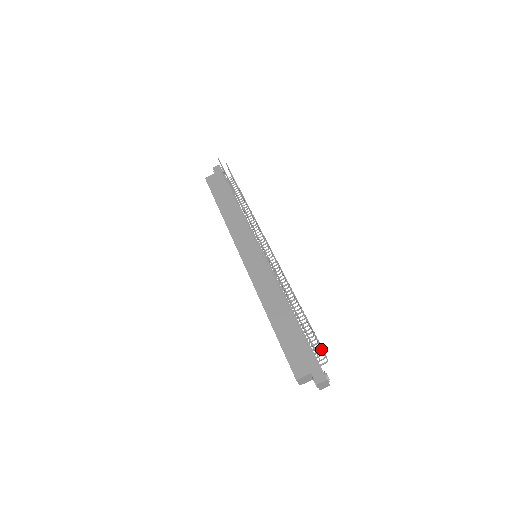
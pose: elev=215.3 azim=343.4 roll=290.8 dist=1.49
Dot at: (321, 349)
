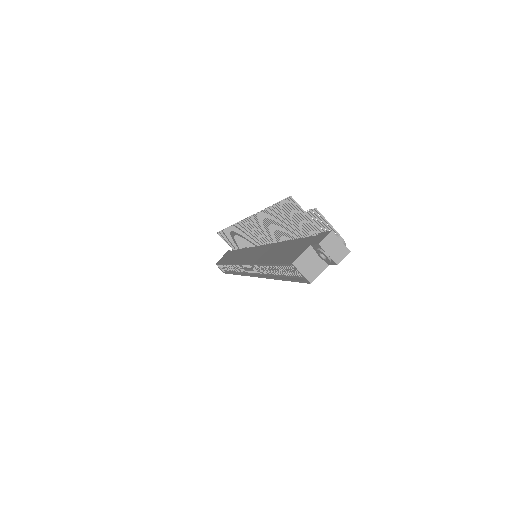
Dot at: occluded
